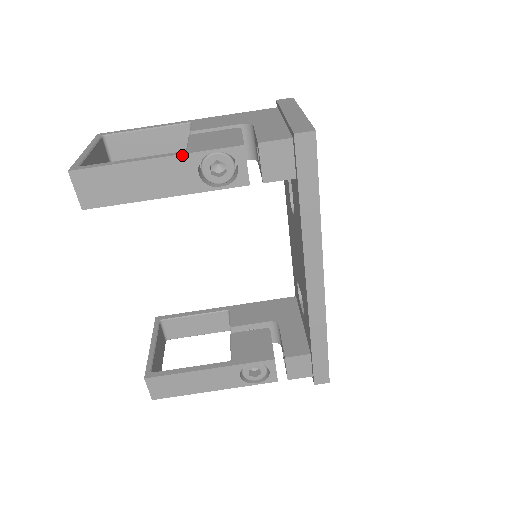
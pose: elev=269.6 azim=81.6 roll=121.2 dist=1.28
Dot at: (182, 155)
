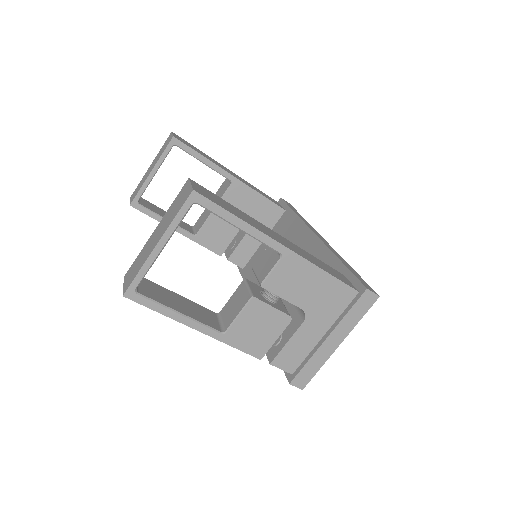
Dot at: (217, 339)
